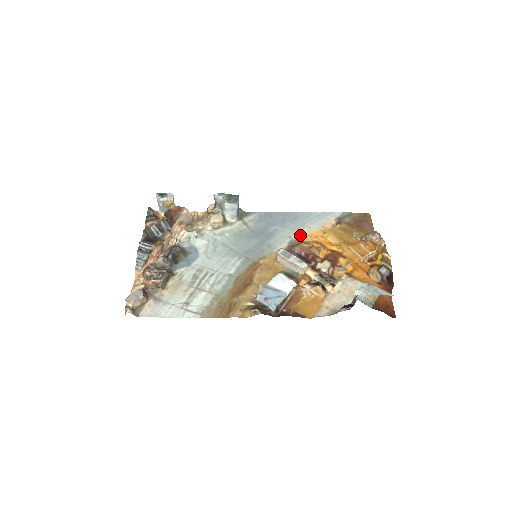
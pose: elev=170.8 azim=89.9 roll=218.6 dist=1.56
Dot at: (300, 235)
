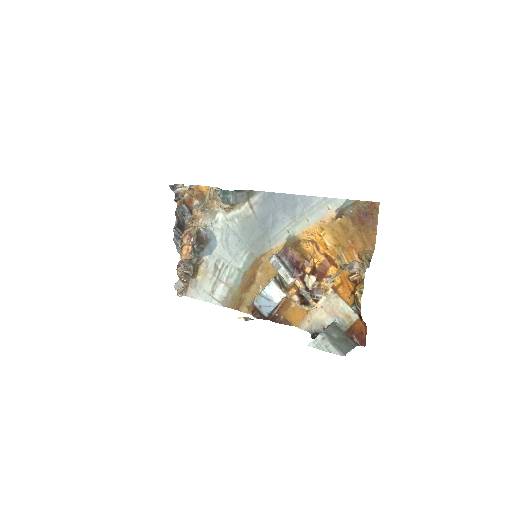
Dot at: (297, 230)
